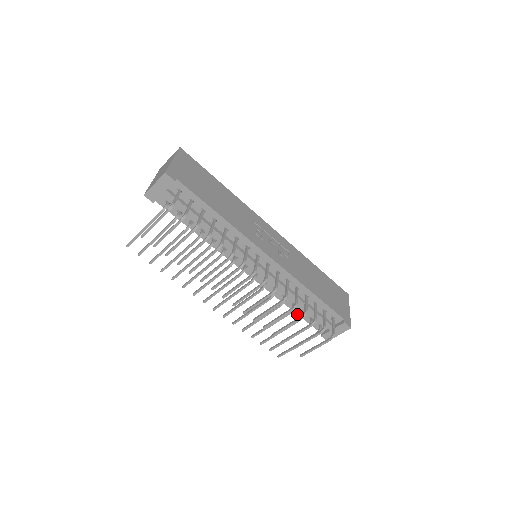
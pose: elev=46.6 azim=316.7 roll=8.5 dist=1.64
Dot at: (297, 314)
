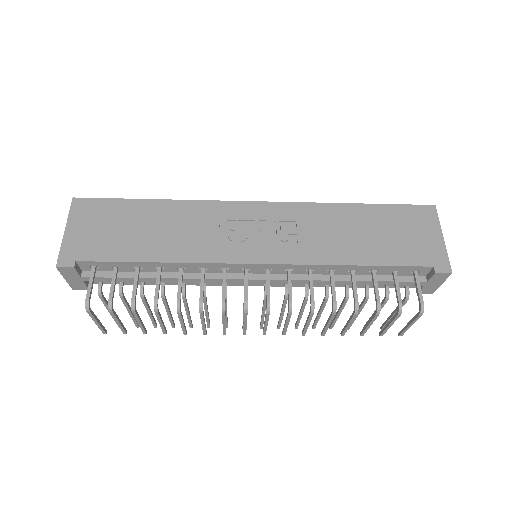
Dot at: (363, 287)
